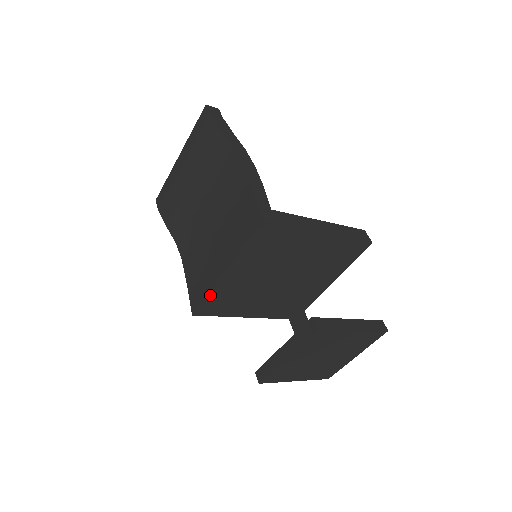
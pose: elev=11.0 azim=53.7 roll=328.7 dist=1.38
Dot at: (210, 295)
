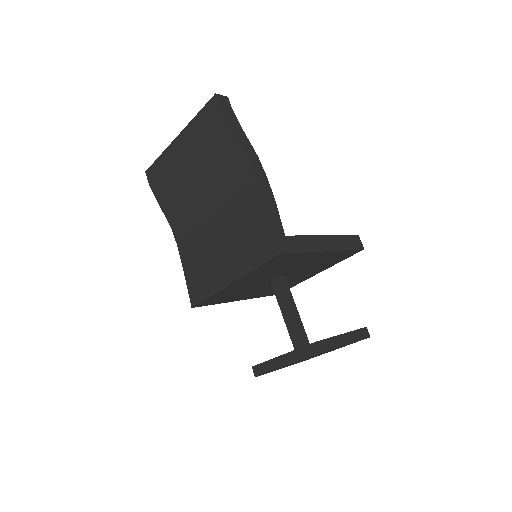
Dot at: (212, 296)
